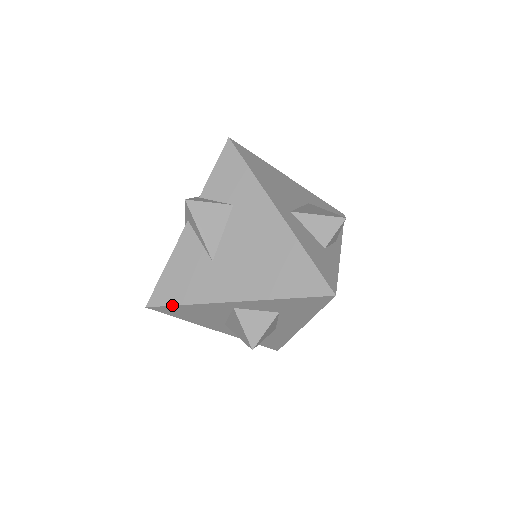
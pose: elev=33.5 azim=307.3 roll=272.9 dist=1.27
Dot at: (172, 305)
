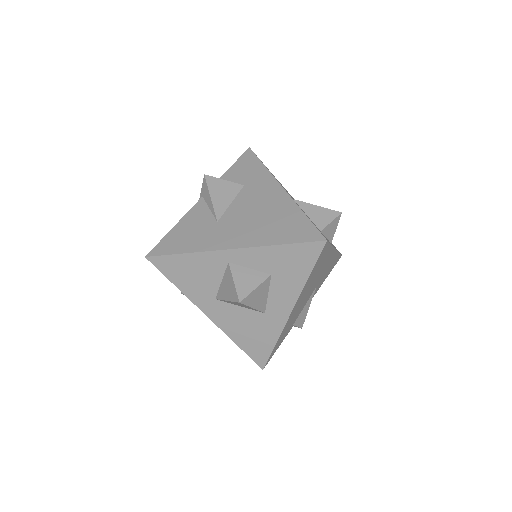
Dot at: (171, 254)
